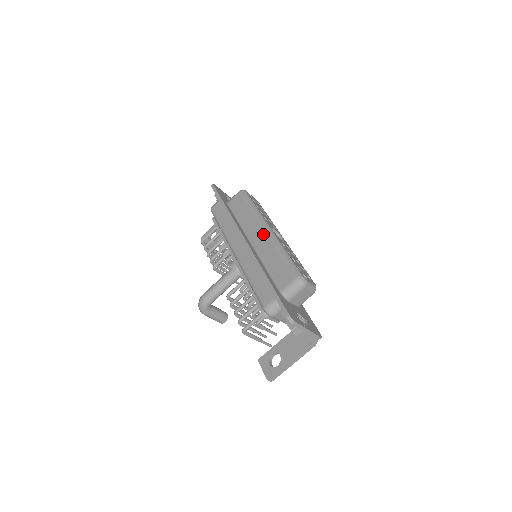
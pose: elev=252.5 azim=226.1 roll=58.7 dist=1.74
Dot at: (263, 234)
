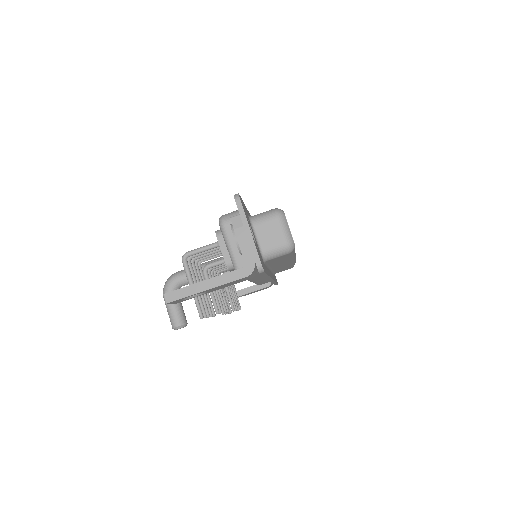
Dot at: occluded
